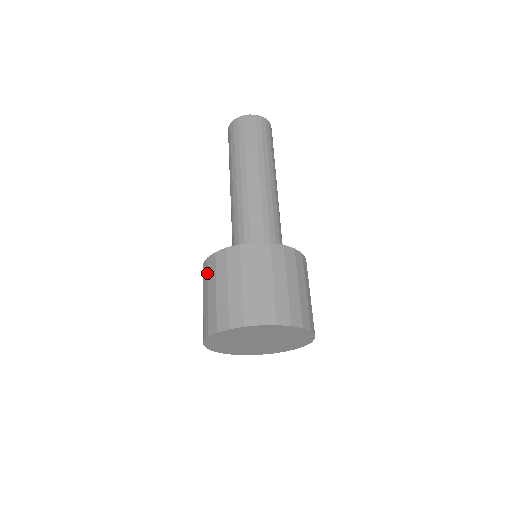
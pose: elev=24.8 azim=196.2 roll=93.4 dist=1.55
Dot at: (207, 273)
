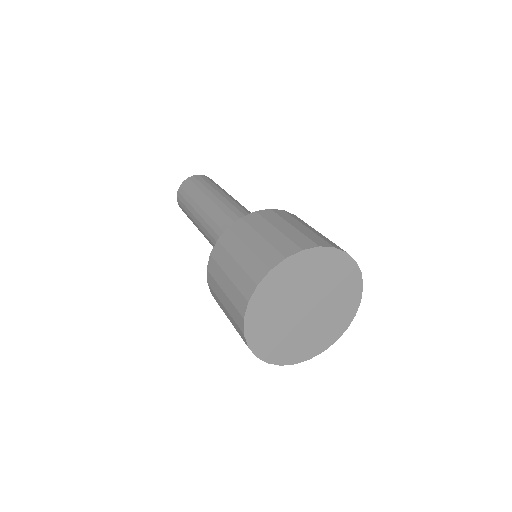
Dot at: occluded
